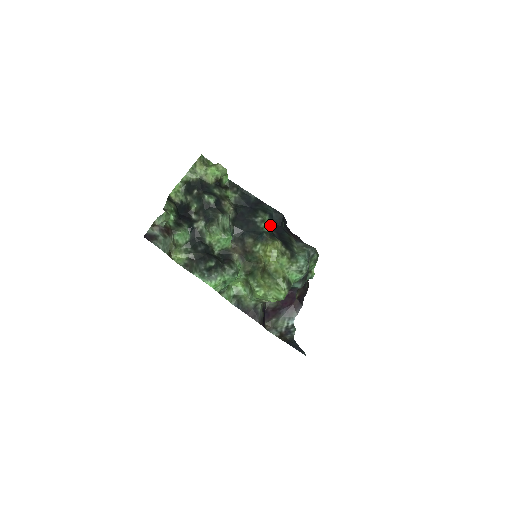
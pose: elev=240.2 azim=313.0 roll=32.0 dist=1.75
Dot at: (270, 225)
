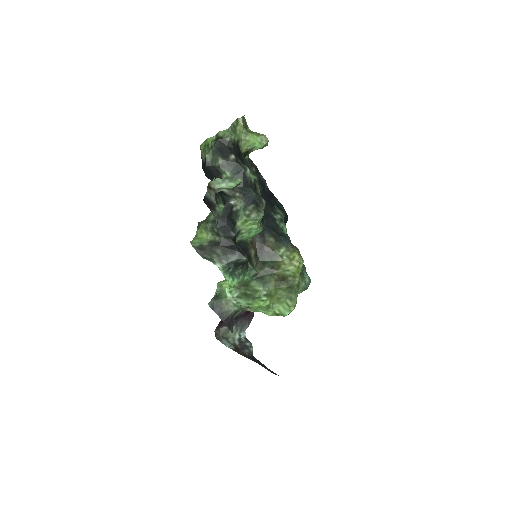
Dot at: occluded
